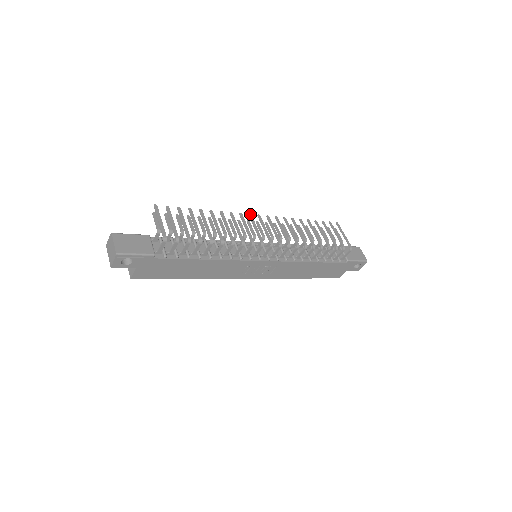
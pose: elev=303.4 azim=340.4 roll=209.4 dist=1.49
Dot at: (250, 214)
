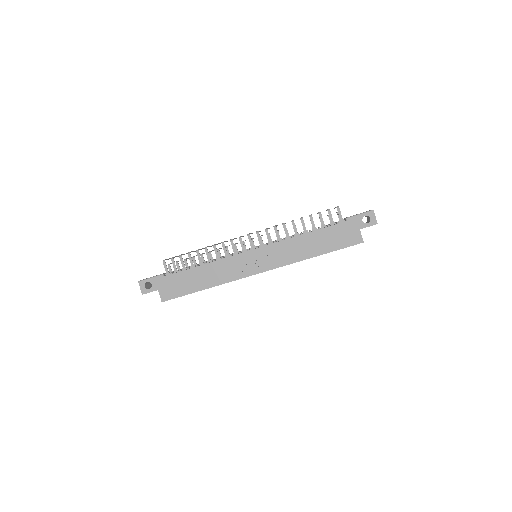
Dot at: occluded
